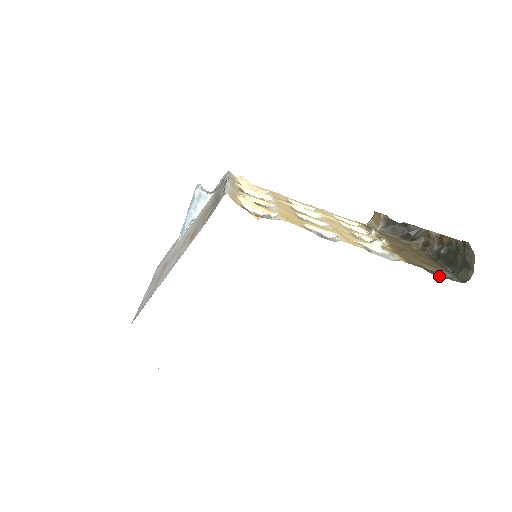
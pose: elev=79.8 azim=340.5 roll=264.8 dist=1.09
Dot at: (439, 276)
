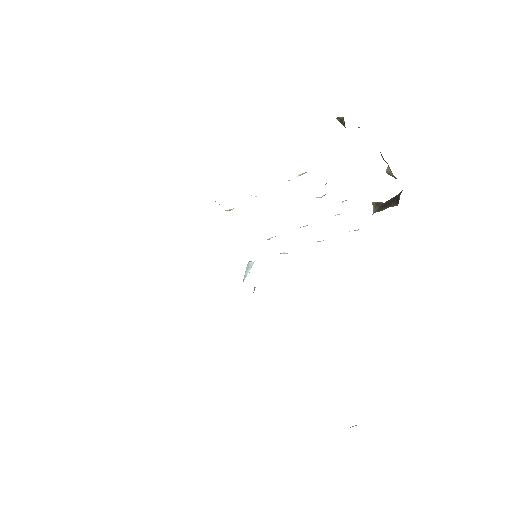
Dot at: occluded
